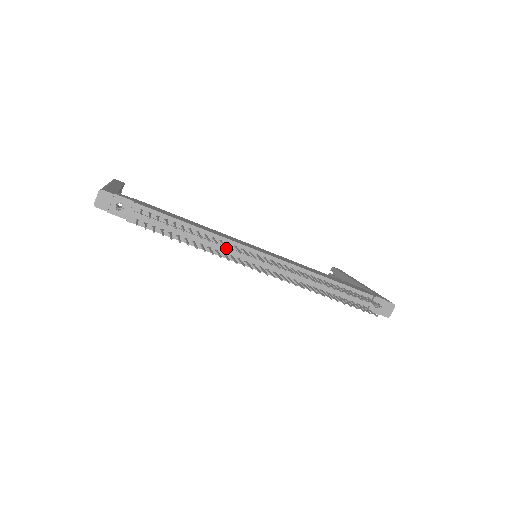
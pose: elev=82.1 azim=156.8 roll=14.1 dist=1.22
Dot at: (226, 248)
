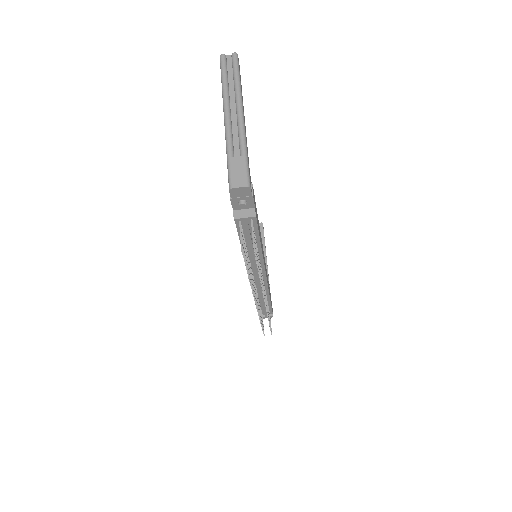
Dot at: (256, 265)
